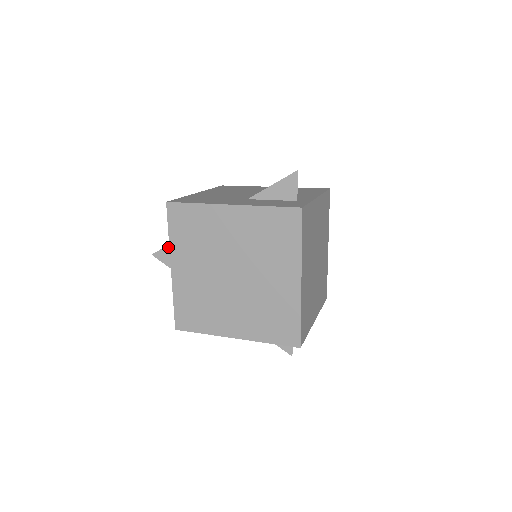
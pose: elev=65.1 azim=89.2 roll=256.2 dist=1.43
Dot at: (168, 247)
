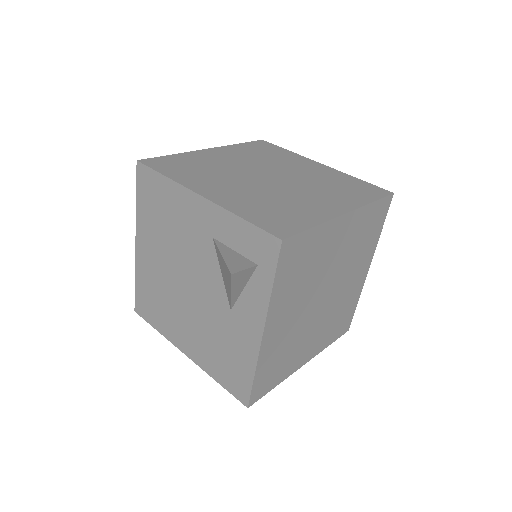
Dot at: occluded
